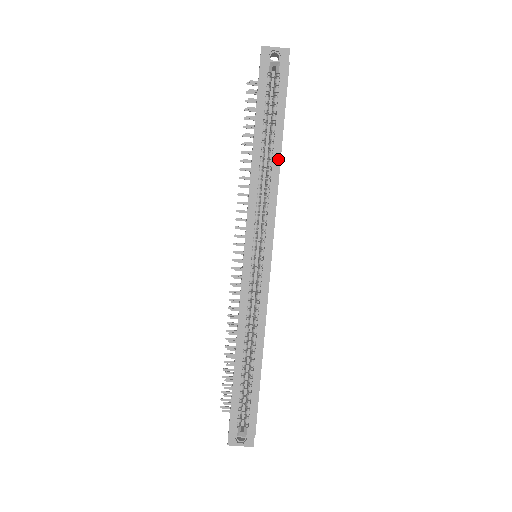
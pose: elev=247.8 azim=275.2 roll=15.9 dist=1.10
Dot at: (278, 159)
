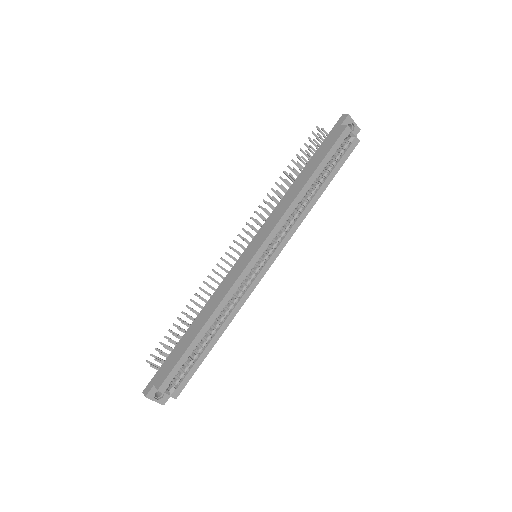
Dot at: (316, 199)
